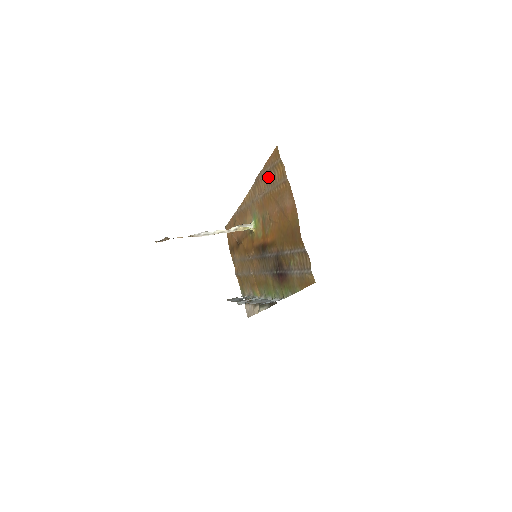
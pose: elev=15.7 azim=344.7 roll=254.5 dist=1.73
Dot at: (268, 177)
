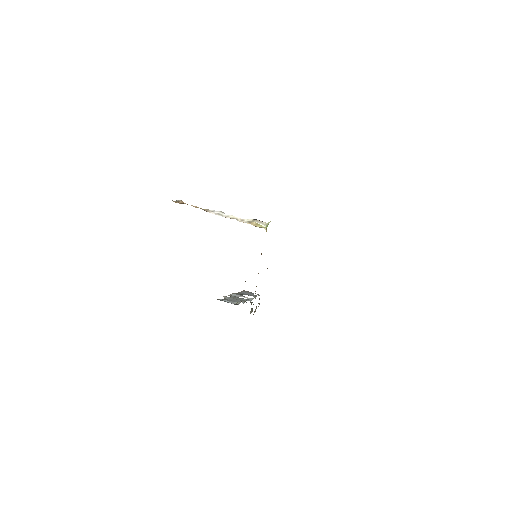
Dot at: occluded
